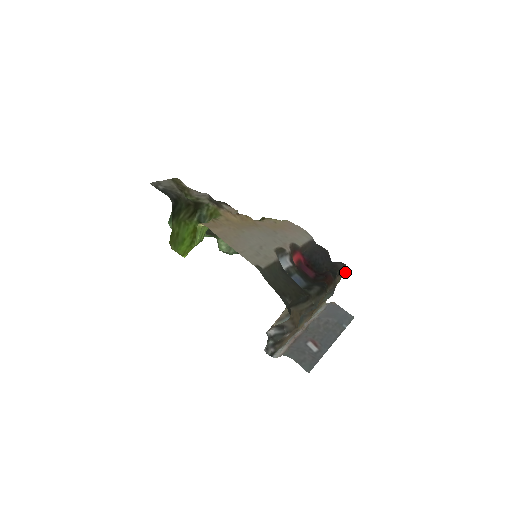
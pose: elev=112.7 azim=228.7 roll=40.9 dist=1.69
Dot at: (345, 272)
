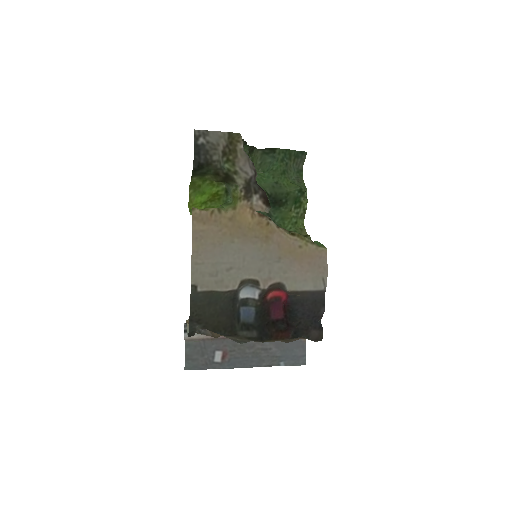
Dot at: (315, 341)
